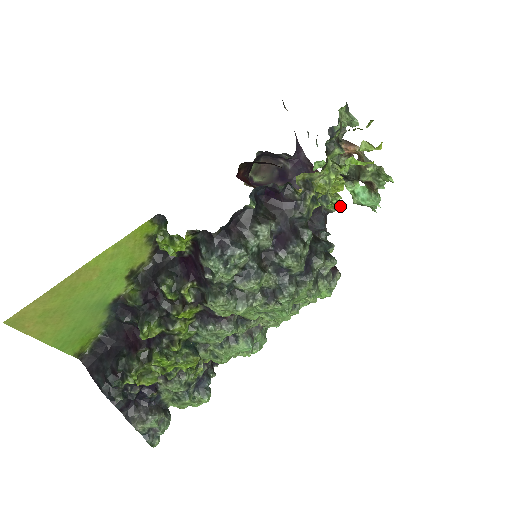
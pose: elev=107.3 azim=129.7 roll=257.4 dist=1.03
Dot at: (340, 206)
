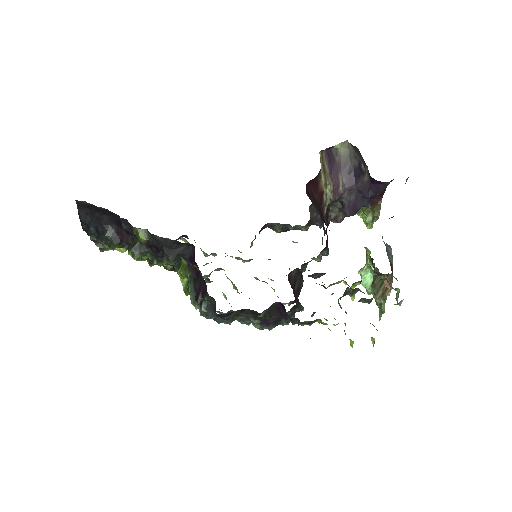
Dot at: occluded
